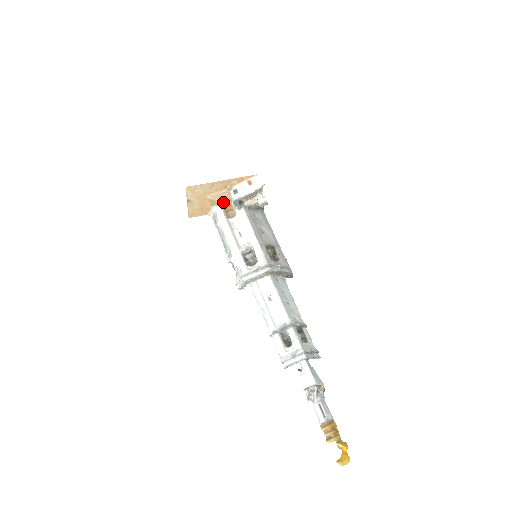
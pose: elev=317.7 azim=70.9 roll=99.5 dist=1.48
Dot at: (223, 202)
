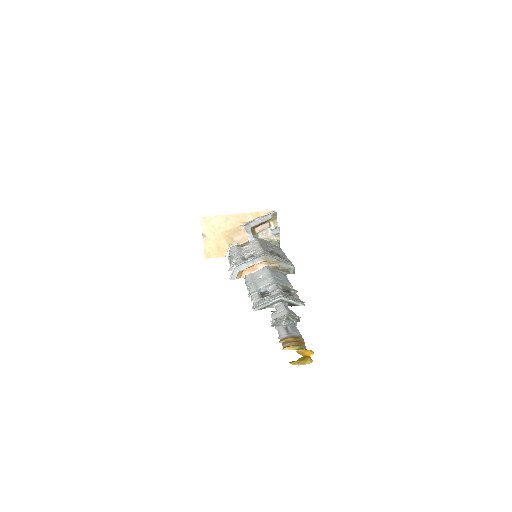
Dot at: (239, 239)
